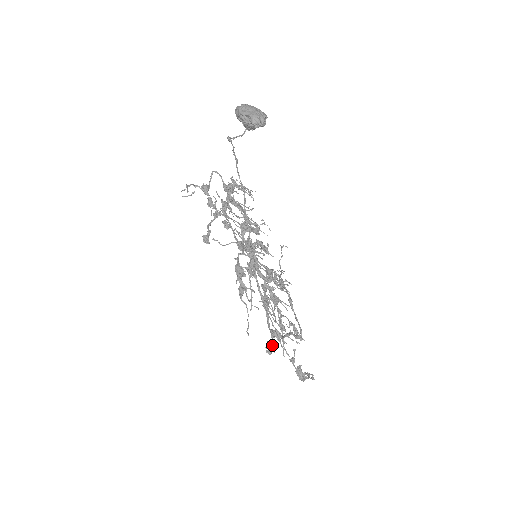
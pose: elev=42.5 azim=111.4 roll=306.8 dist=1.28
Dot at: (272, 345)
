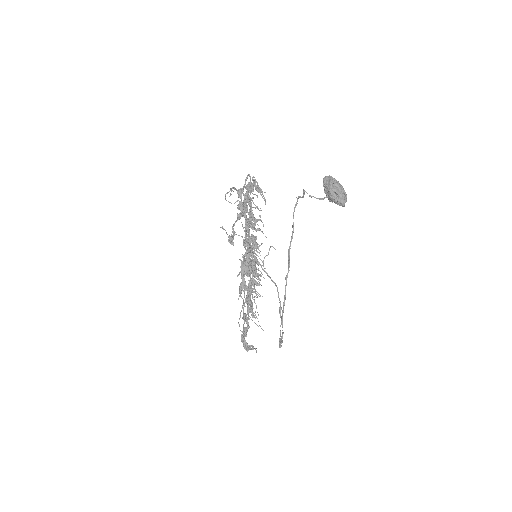
Dot at: occluded
